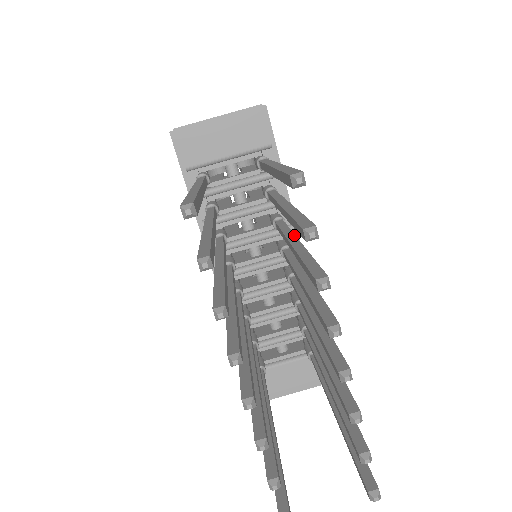
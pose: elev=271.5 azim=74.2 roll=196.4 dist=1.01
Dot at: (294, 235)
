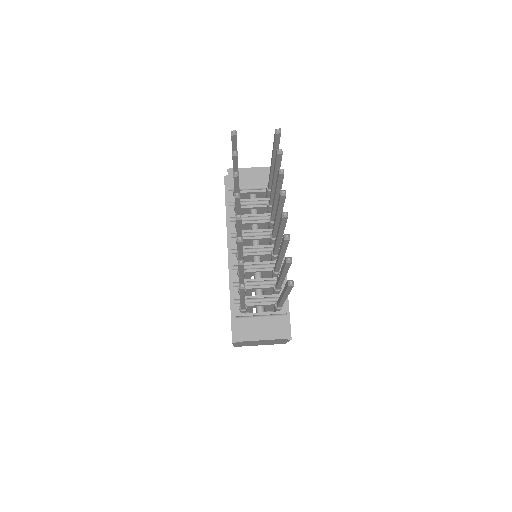
Dot at: occluded
